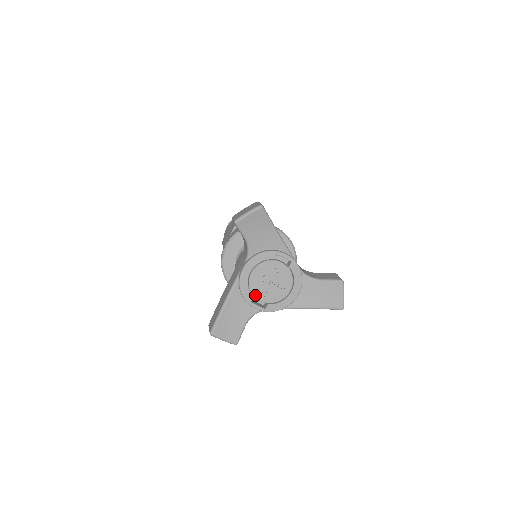
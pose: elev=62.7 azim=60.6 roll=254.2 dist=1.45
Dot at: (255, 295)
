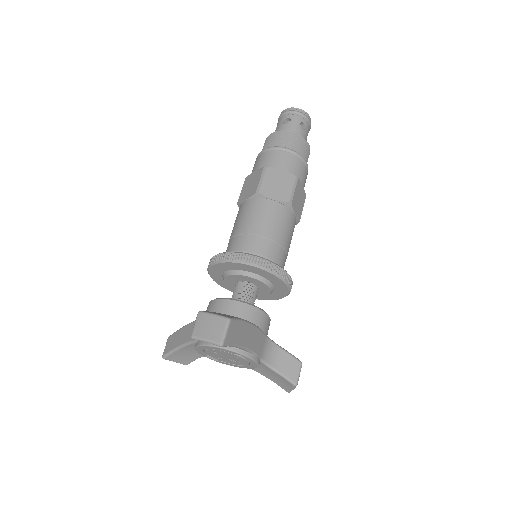
Dot at: (209, 355)
